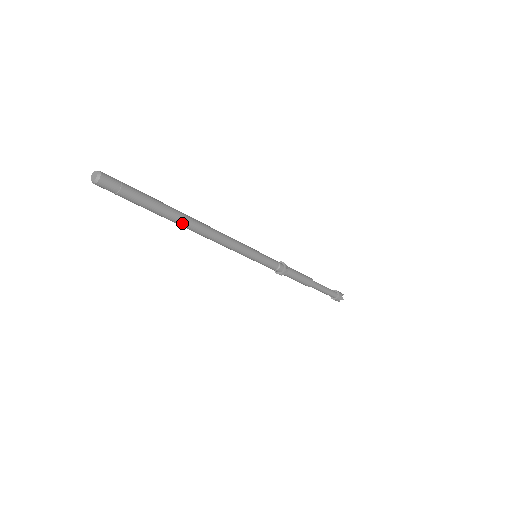
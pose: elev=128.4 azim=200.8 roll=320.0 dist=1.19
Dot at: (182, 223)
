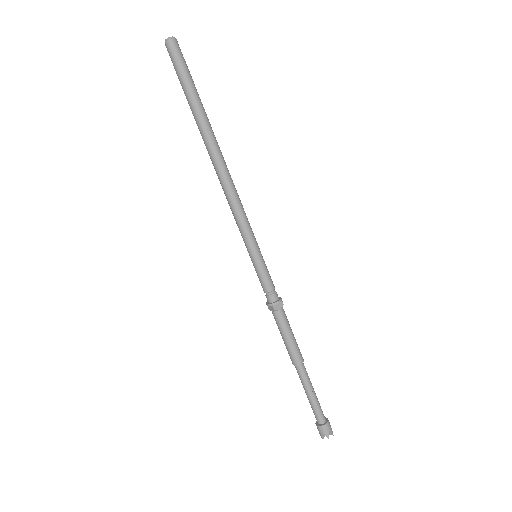
Dot at: (212, 139)
